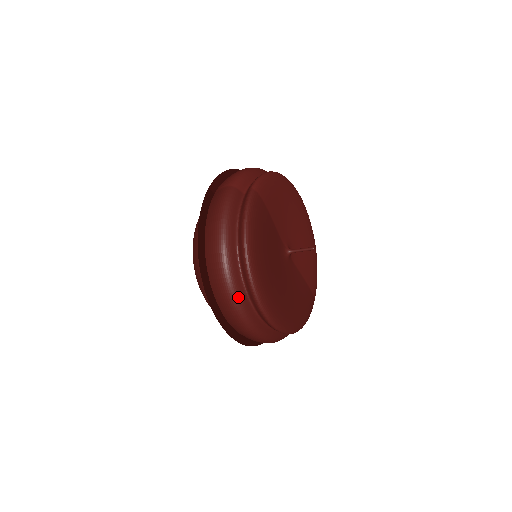
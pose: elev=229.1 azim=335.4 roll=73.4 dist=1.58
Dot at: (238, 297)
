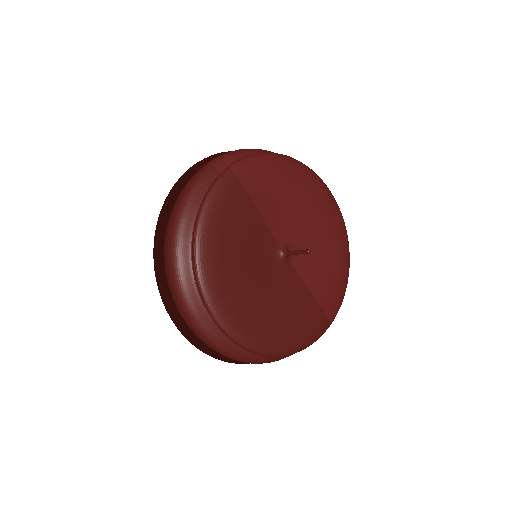
Dot at: (185, 294)
